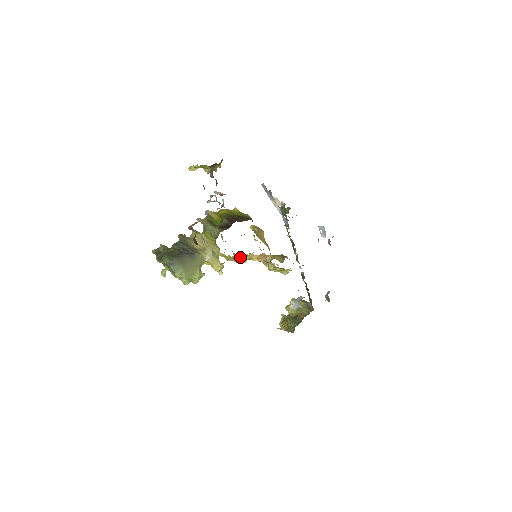
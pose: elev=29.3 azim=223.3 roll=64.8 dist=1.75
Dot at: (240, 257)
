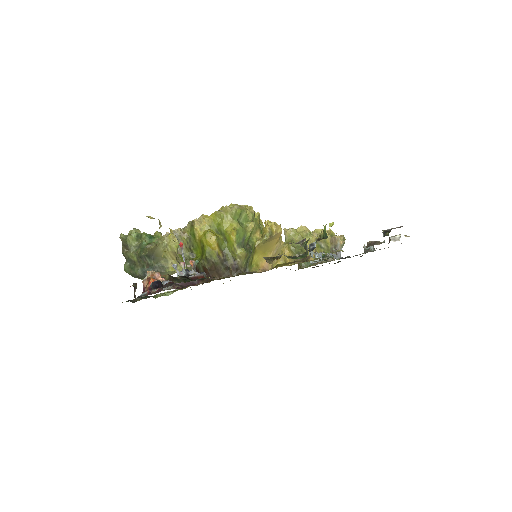
Dot at: occluded
